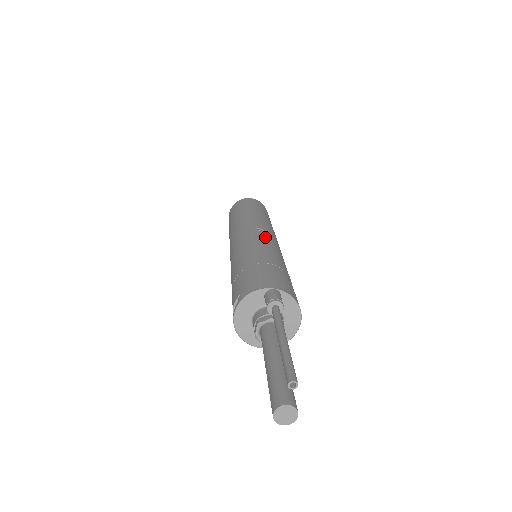
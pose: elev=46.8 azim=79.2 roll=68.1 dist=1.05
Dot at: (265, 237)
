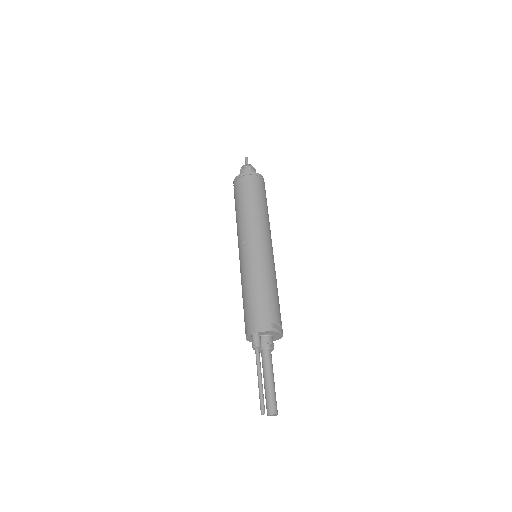
Dot at: (248, 256)
